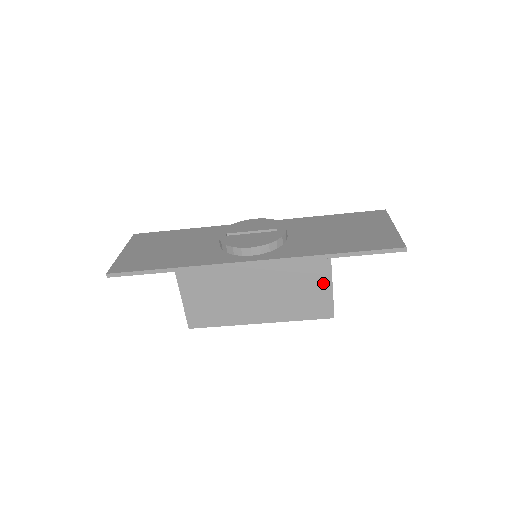
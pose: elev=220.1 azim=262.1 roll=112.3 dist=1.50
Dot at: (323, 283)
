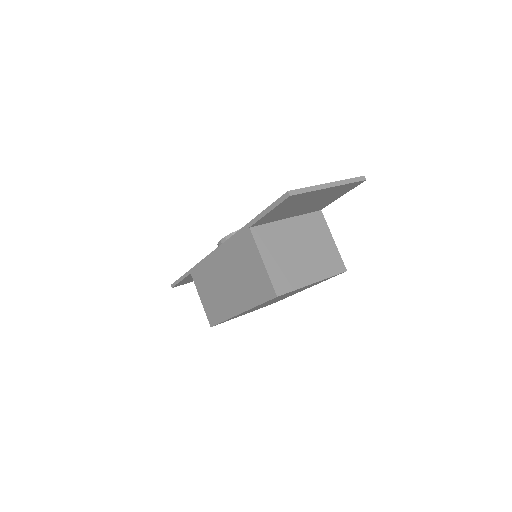
Dot at: (255, 257)
